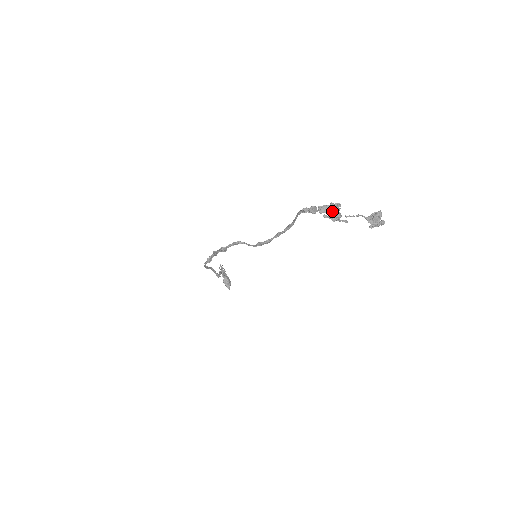
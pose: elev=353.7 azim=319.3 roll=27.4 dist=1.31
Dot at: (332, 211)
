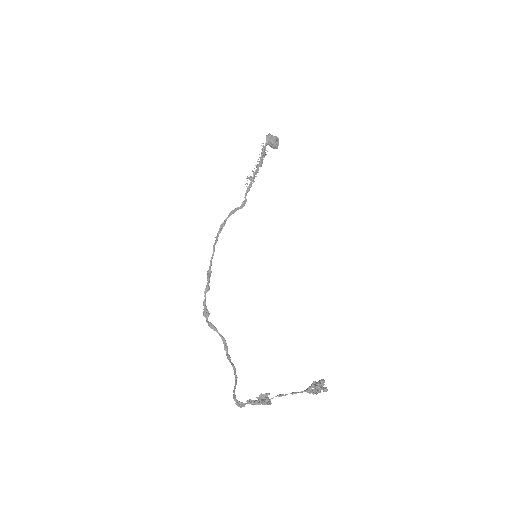
Dot at: (260, 404)
